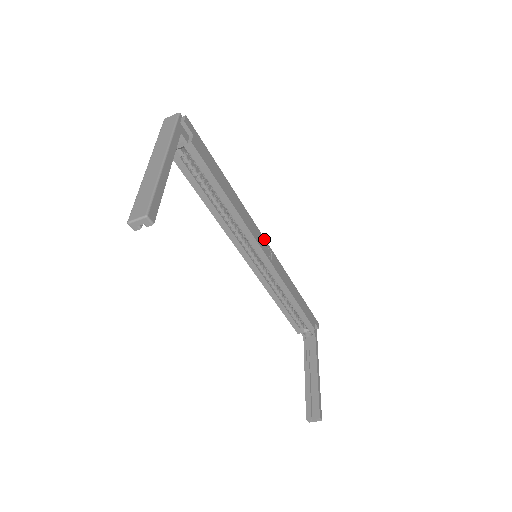
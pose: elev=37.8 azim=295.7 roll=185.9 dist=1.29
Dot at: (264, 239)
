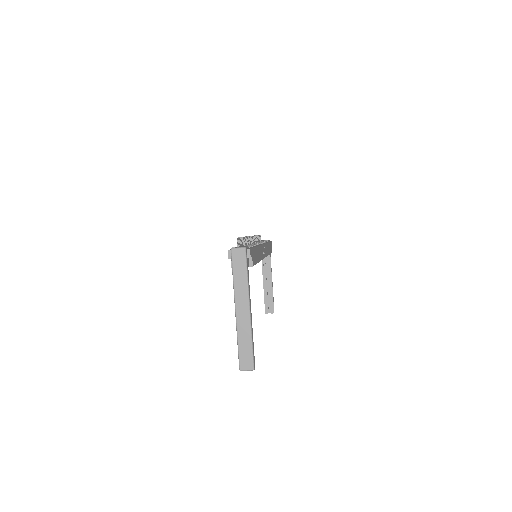
Dot at: (263, 245)
